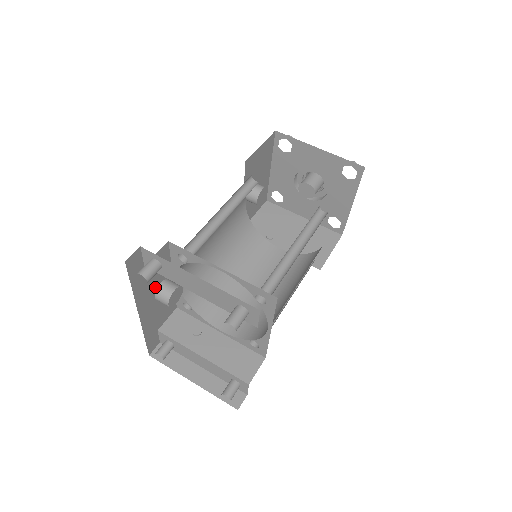
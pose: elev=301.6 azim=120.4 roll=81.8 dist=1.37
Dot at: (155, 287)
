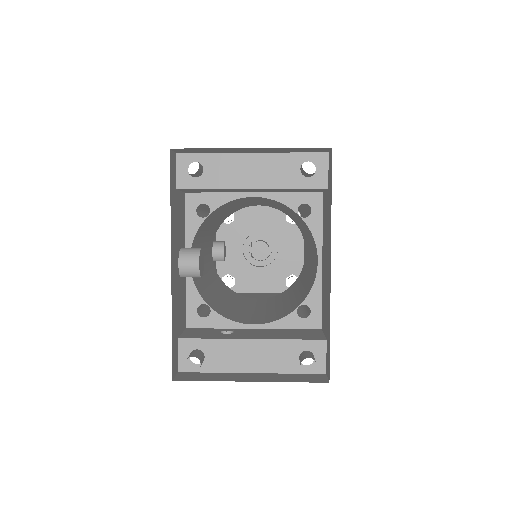
Dot at: (178, 245)
